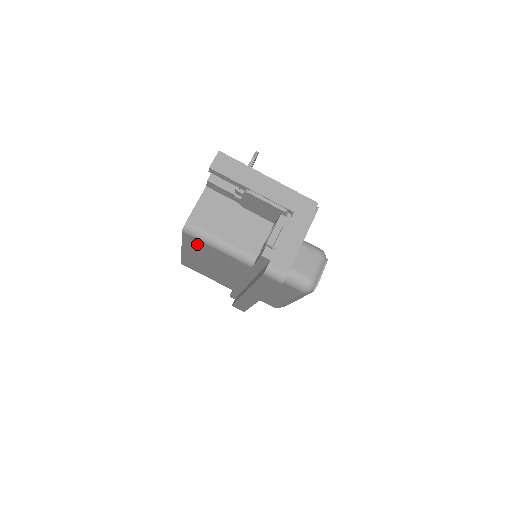
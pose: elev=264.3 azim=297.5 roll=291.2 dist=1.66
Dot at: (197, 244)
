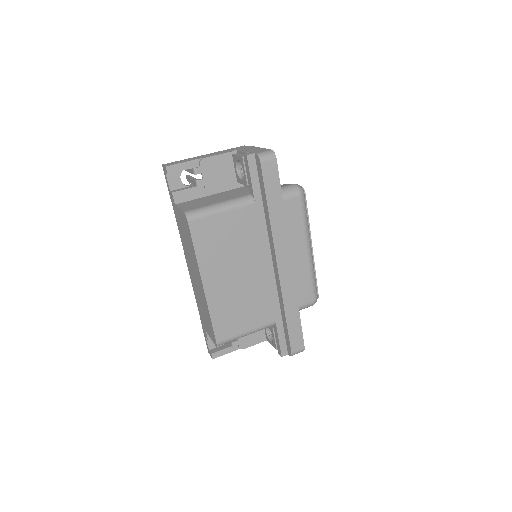
Dot at: (207, 233)
